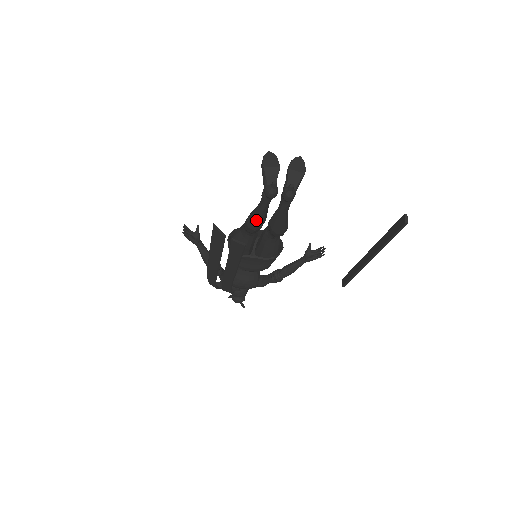
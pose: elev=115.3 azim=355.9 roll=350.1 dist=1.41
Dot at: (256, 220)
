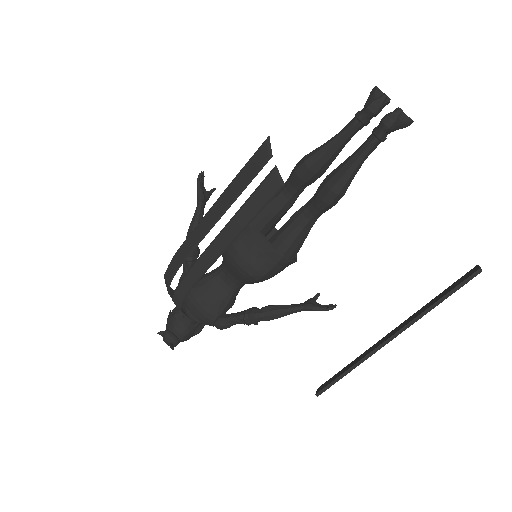
Dot at: (323, 150)
